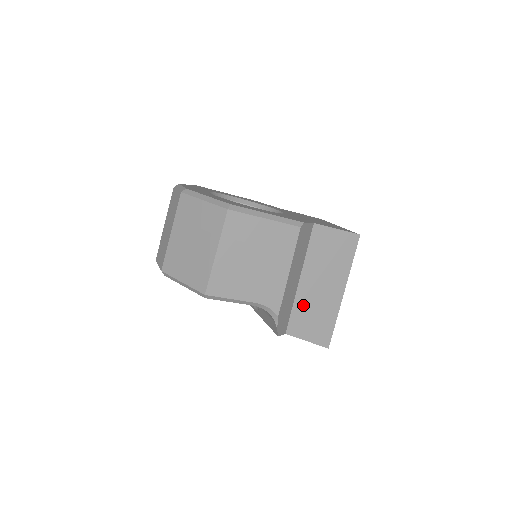
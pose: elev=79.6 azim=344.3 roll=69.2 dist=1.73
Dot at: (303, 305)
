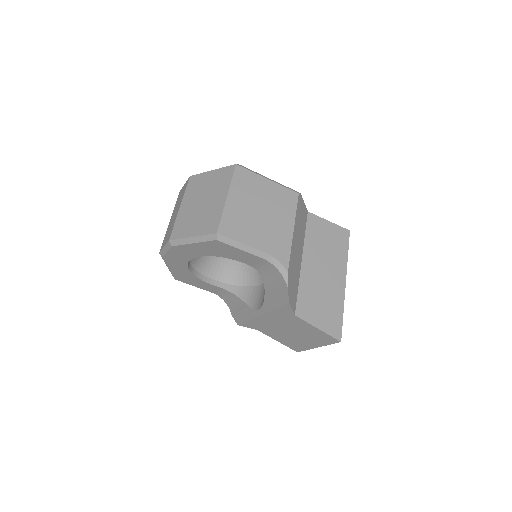
Dot at: (308, 287)
